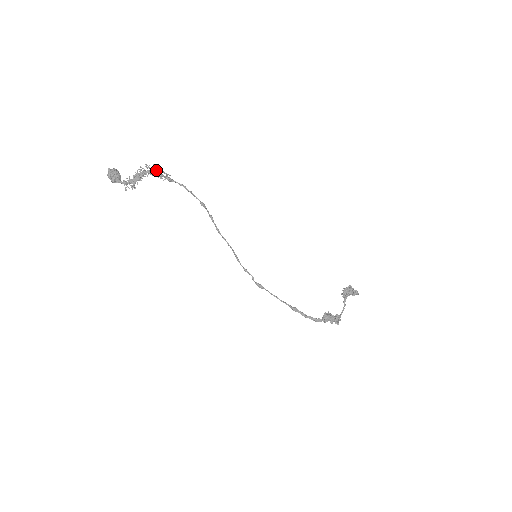
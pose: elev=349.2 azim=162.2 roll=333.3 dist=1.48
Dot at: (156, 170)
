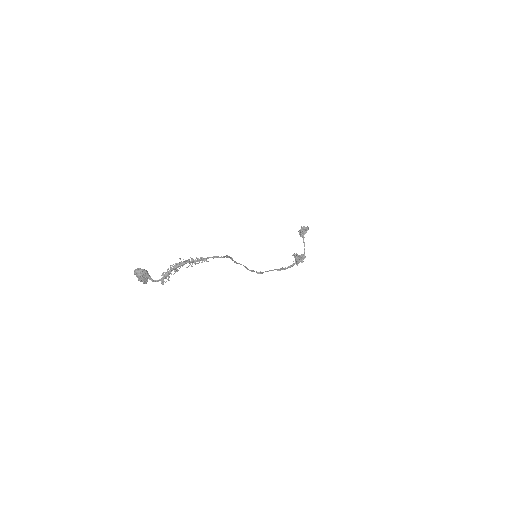
Dot at: (193, 261)
